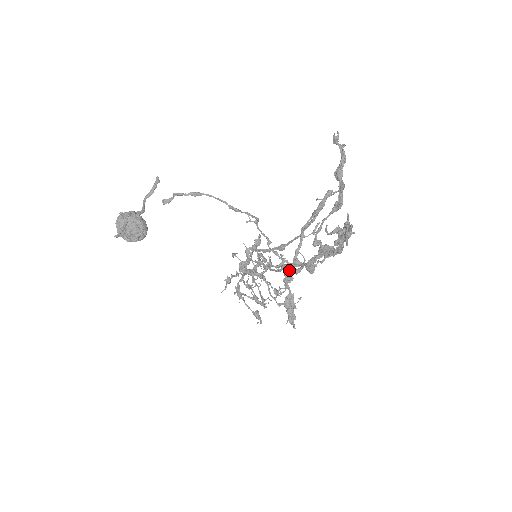
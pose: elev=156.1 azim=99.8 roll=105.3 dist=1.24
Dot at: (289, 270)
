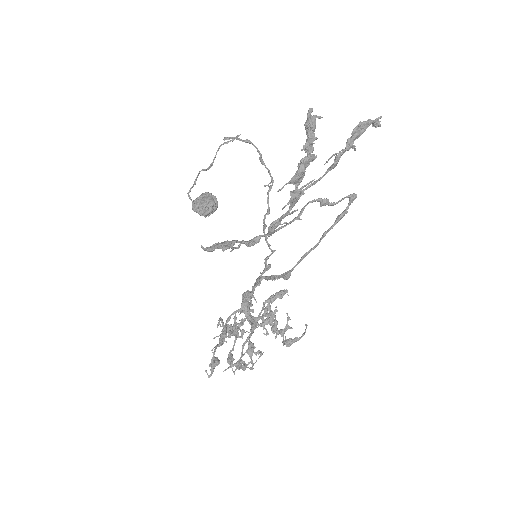
Dot at: (259, 237)
